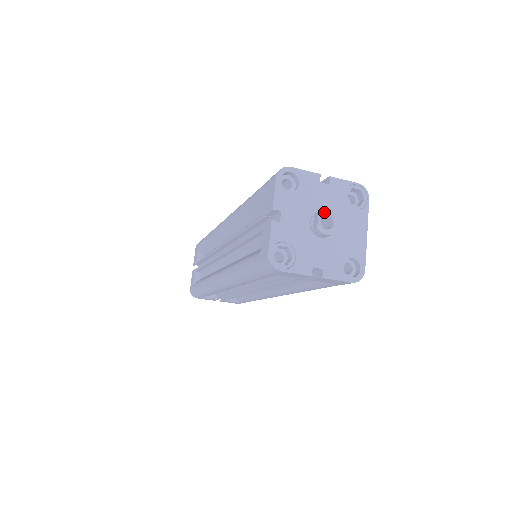
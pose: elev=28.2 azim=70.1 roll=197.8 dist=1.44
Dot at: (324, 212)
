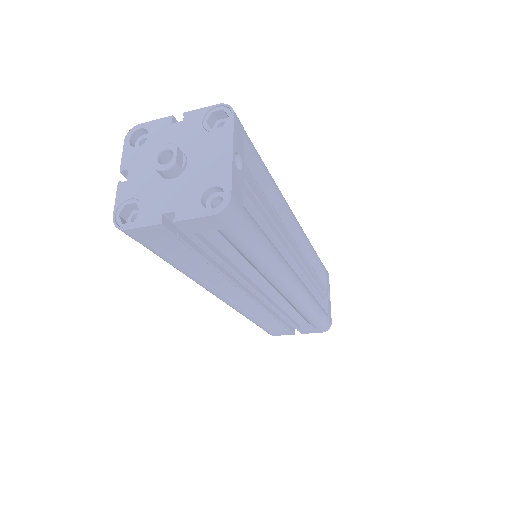
Dot at: (161, 148)
